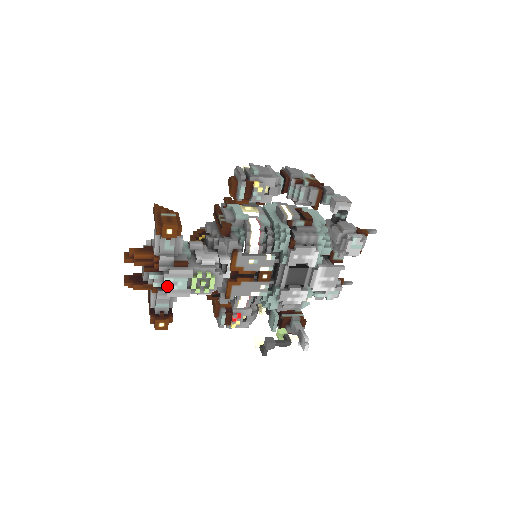
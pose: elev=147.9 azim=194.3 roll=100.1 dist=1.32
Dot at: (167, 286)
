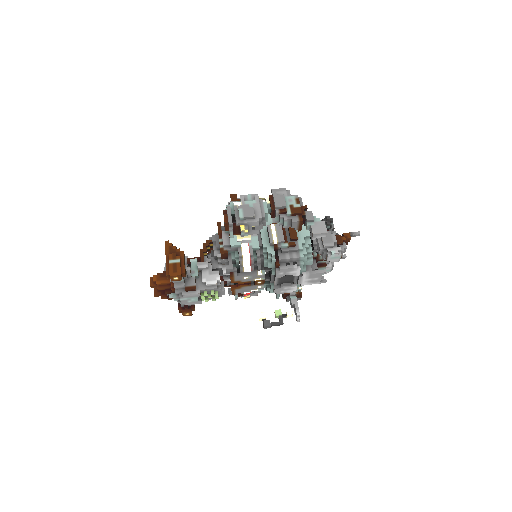
Dot at: (184, 301)
